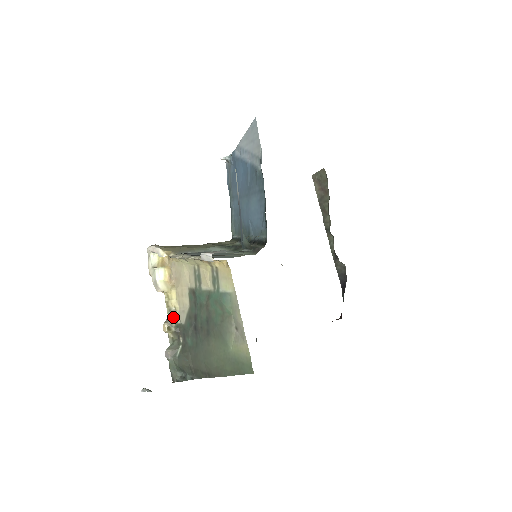
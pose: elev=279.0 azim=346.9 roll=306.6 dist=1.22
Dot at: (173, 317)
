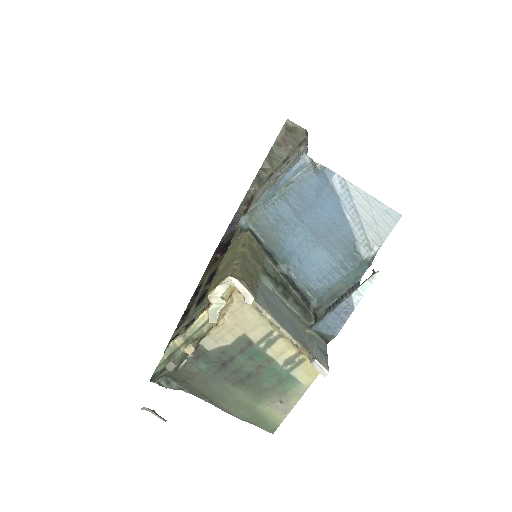
Dot at: (200, 340)
